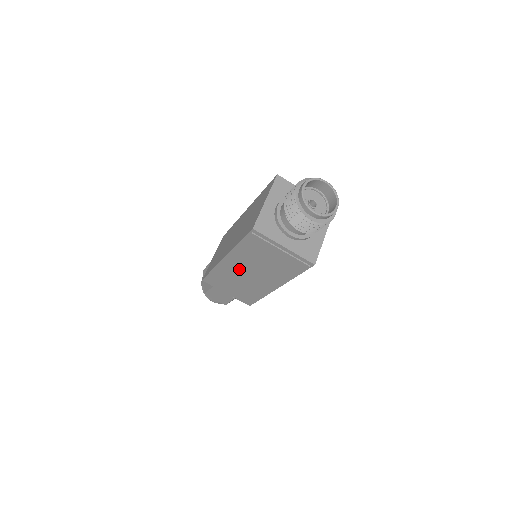
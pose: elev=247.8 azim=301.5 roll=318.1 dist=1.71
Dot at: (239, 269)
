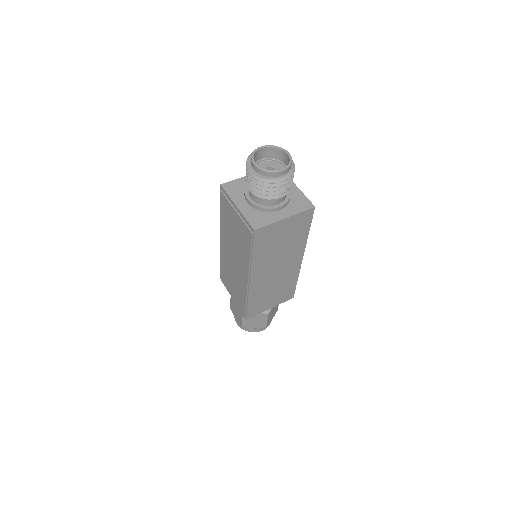
Dot at: (228, 252)
